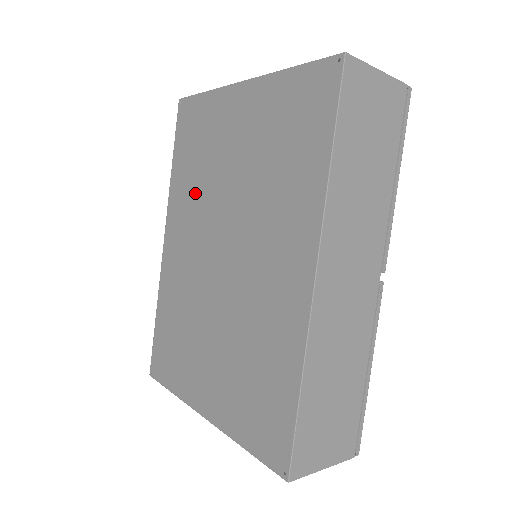
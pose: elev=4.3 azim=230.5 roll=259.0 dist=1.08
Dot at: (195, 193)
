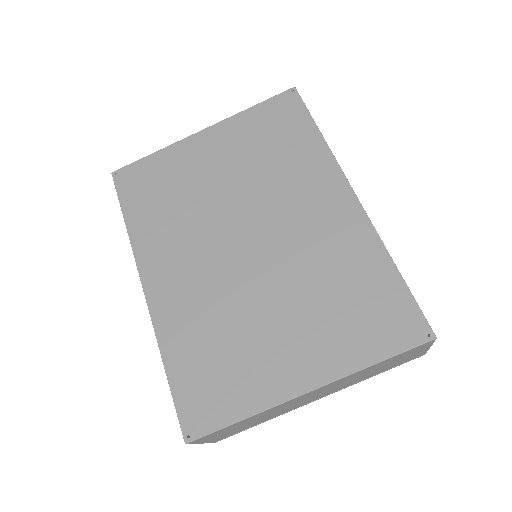
Dot at: (178, 222)
